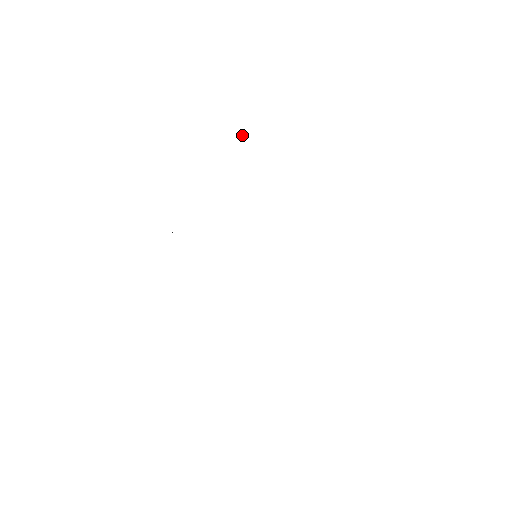
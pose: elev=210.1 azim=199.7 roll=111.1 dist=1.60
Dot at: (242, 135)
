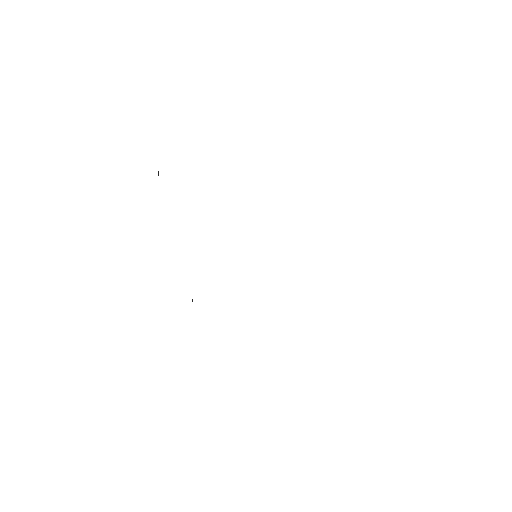
Dot at: (158, 175)
